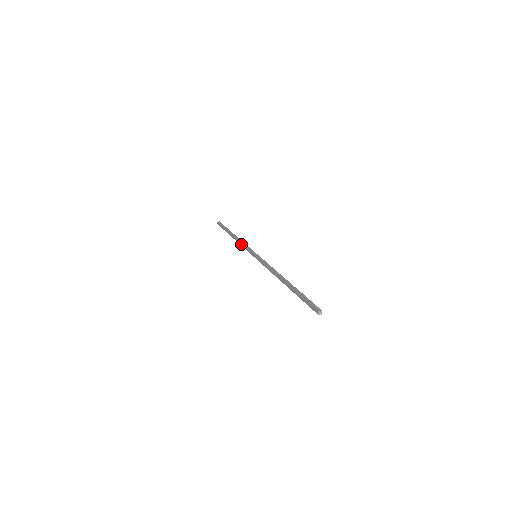
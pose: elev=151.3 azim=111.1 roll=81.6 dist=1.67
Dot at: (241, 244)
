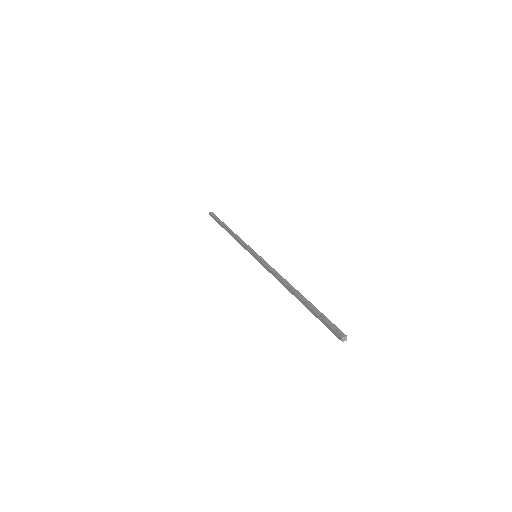
Dot at: (237, 240)
